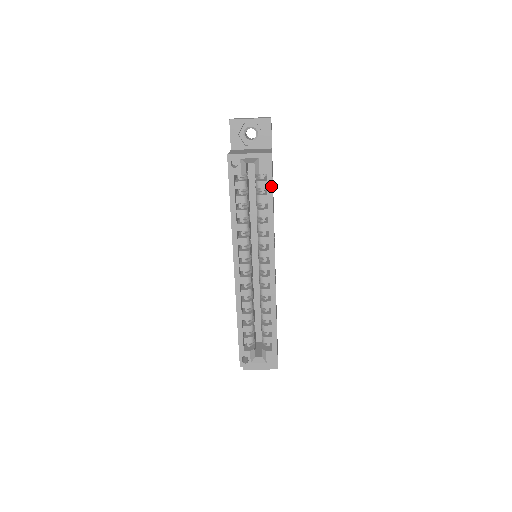
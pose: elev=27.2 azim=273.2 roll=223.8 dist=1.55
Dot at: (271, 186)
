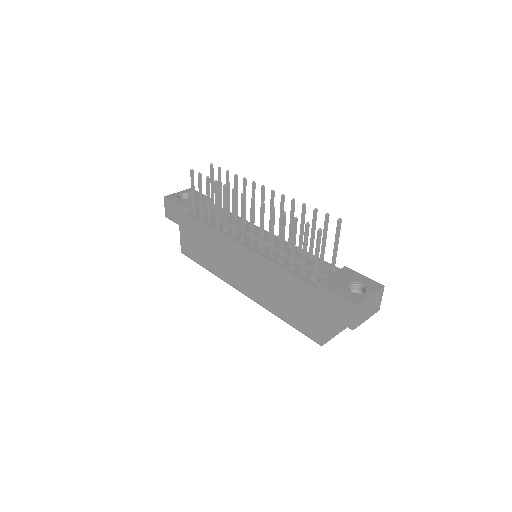
Dot at: occluded
